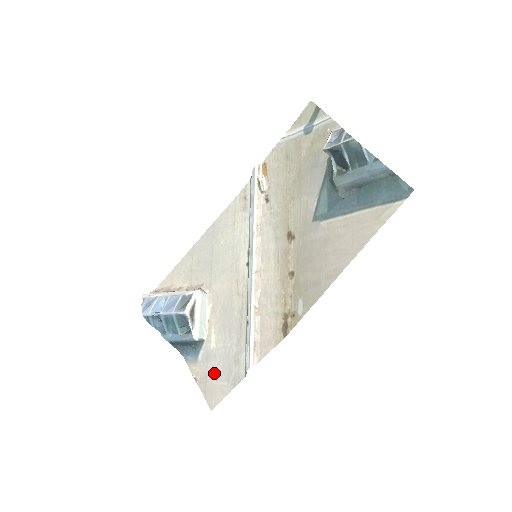
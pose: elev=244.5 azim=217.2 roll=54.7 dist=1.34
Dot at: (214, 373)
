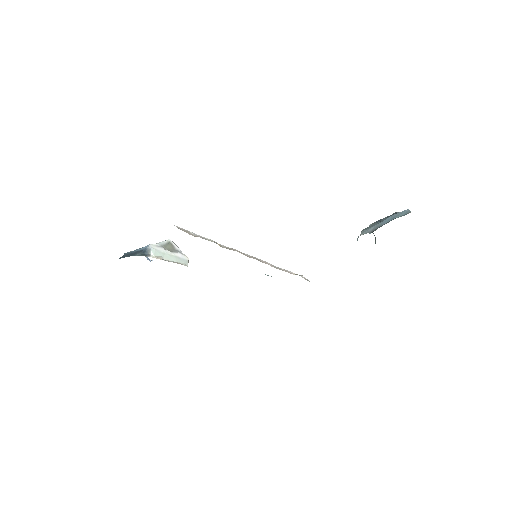
Dot at: occluded
